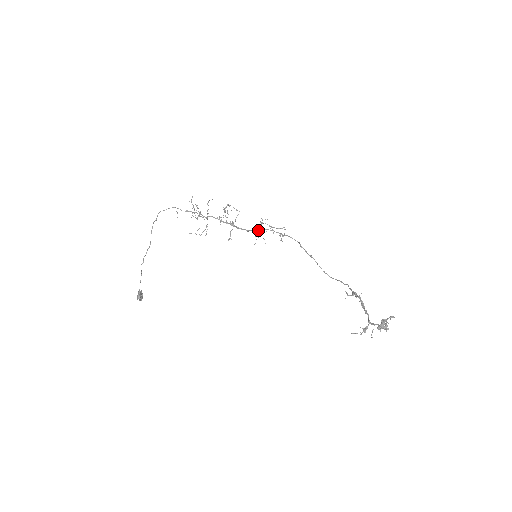
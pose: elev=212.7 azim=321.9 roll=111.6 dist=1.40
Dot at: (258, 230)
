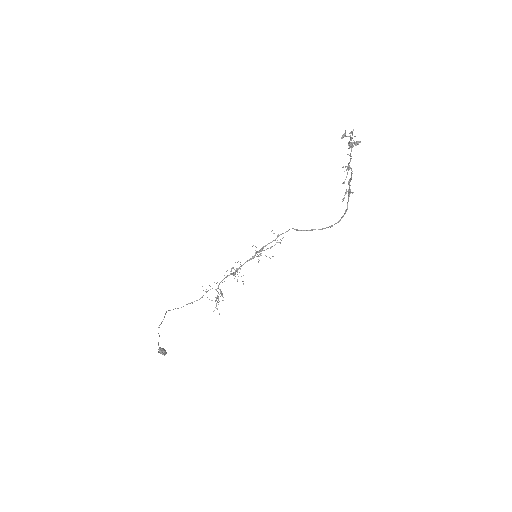
Dot at: (256, 252)
